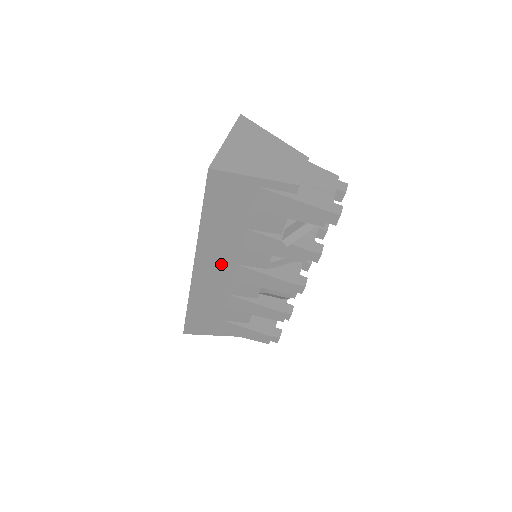
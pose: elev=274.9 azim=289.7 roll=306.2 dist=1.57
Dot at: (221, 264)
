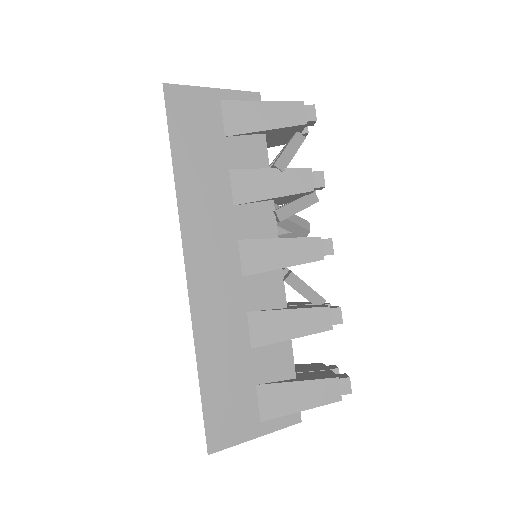
Dot at: (218, 245)
